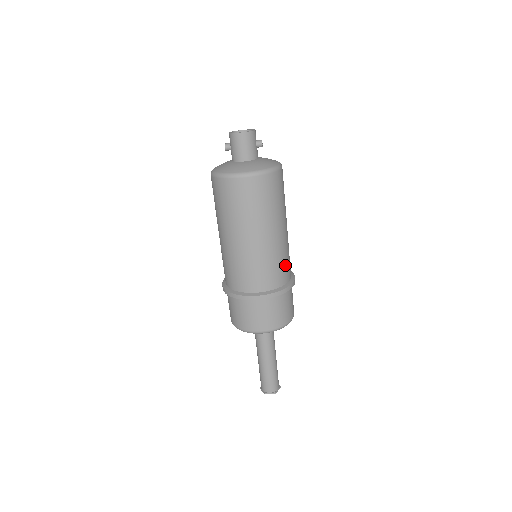
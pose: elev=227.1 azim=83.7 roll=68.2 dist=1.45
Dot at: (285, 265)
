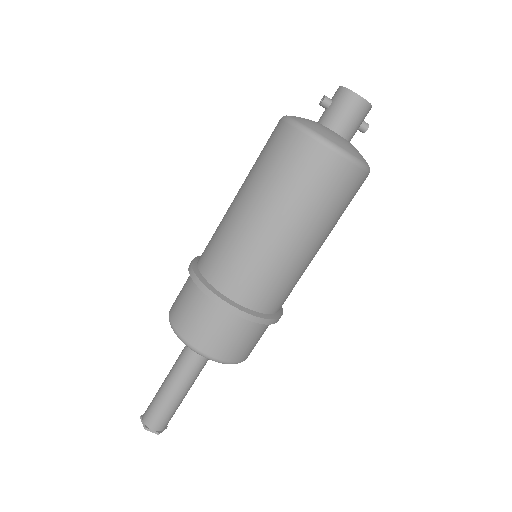
Dot at: (291, 290)
